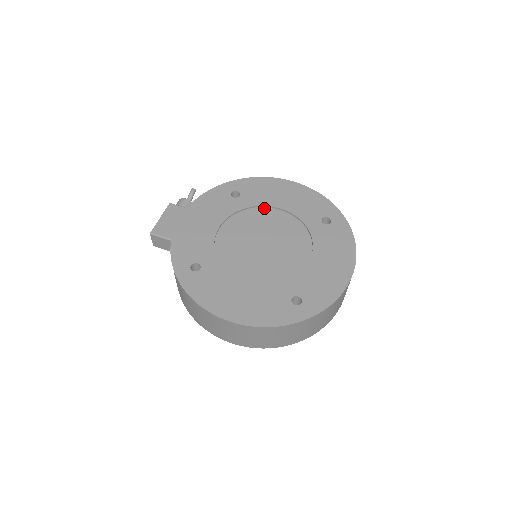
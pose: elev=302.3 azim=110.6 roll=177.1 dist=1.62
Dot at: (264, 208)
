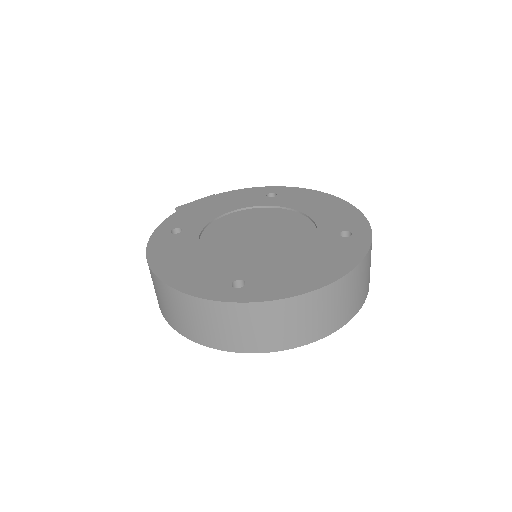
Dot at: (289, 210)
